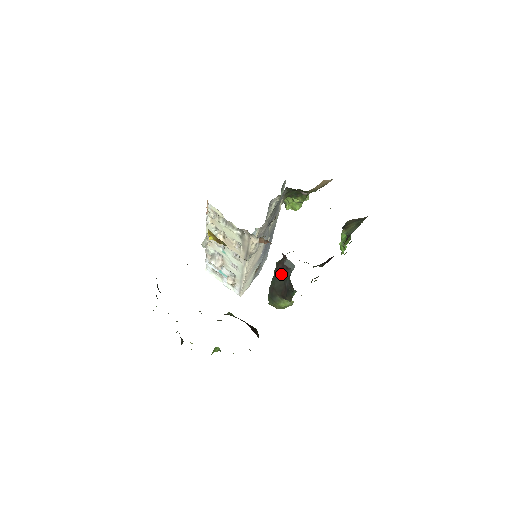
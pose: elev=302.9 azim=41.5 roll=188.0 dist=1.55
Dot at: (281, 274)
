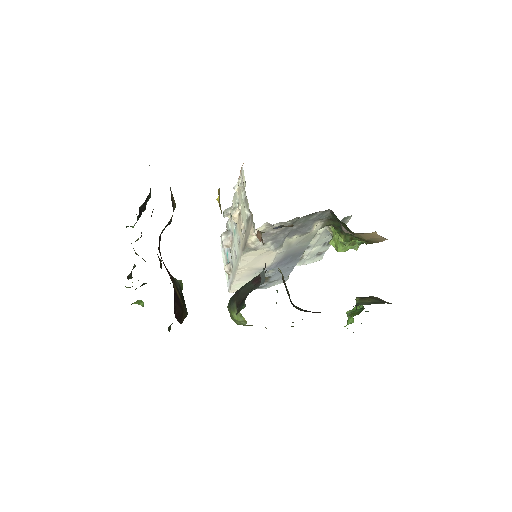
Dot at: (253, 283)
